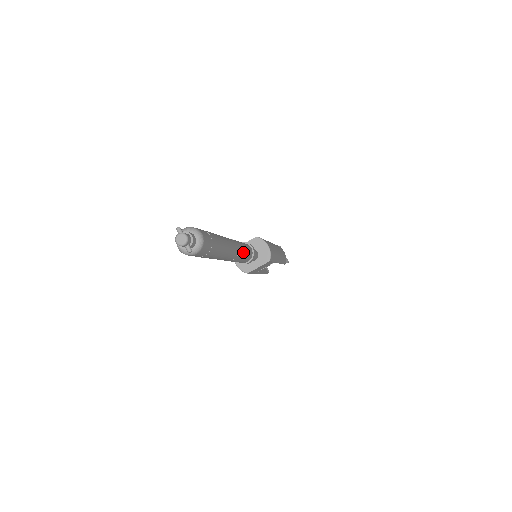
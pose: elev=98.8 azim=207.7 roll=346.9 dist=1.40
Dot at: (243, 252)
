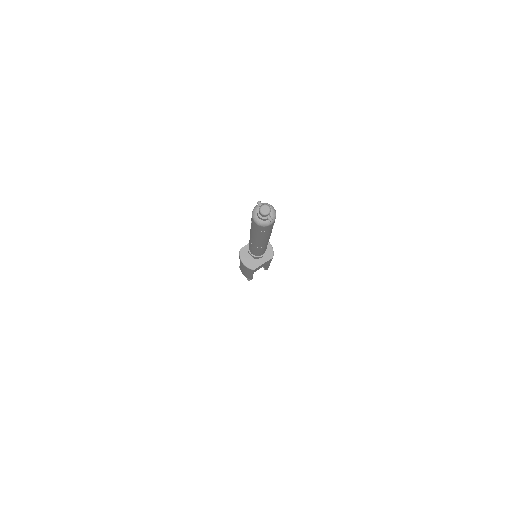
Dot at: occluded
